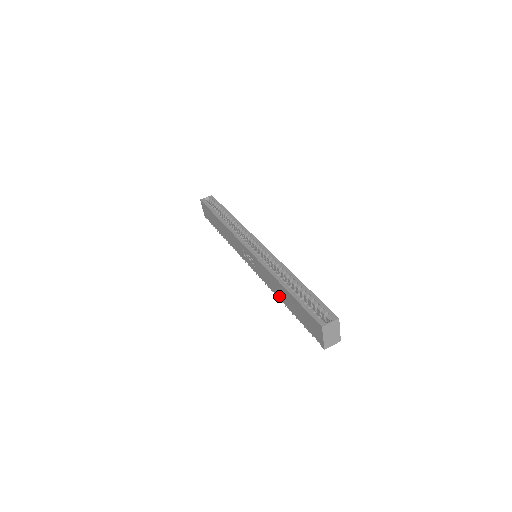
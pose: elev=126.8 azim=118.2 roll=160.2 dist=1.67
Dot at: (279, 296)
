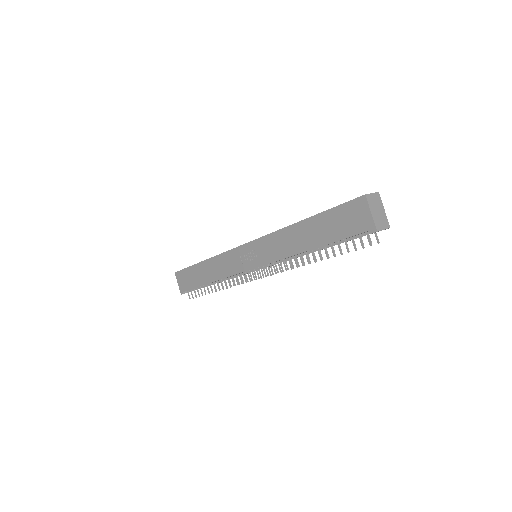
Dot at: (298, 249)
